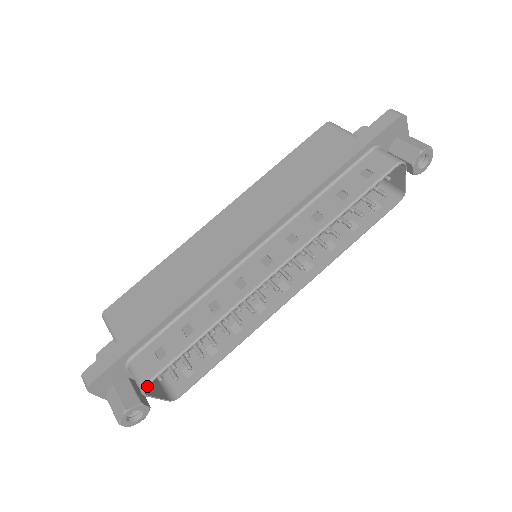
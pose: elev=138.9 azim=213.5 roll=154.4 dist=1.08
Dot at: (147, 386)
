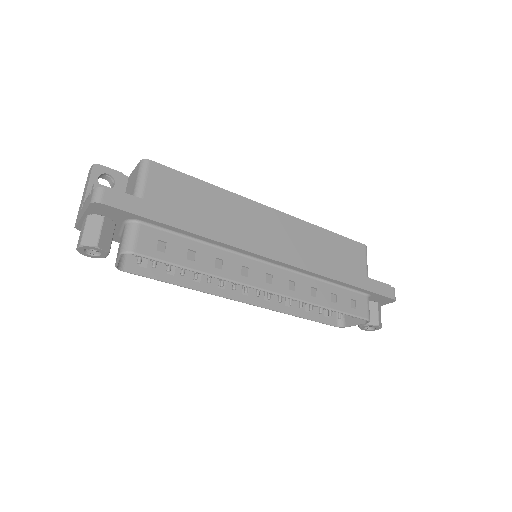
Dot at: occluded
